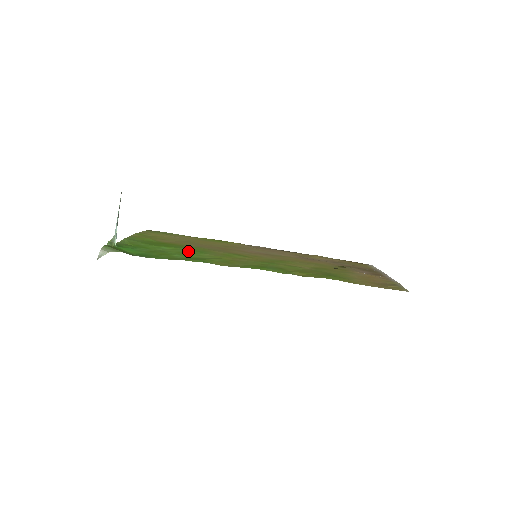
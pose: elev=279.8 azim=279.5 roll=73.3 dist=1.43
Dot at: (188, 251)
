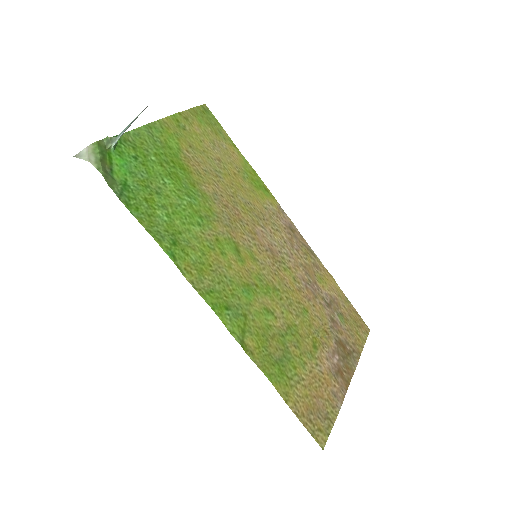
Dot at: (185, 209)
